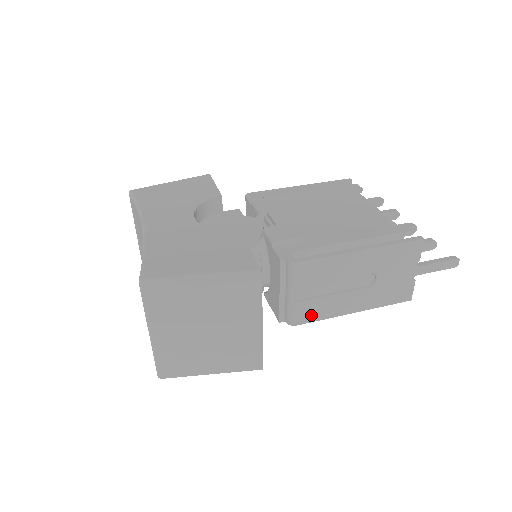
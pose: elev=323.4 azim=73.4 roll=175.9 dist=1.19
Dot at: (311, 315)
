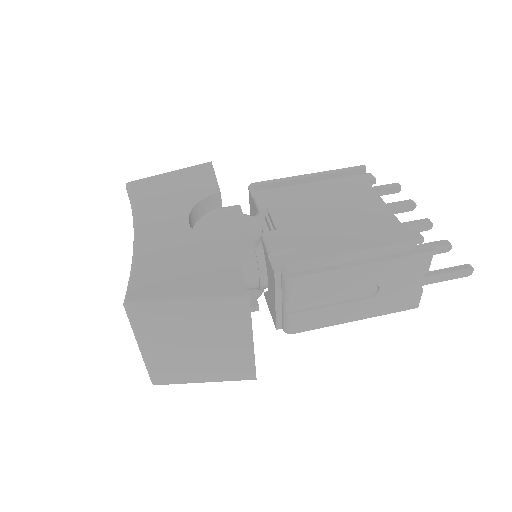
Dot at: (309, 324)
